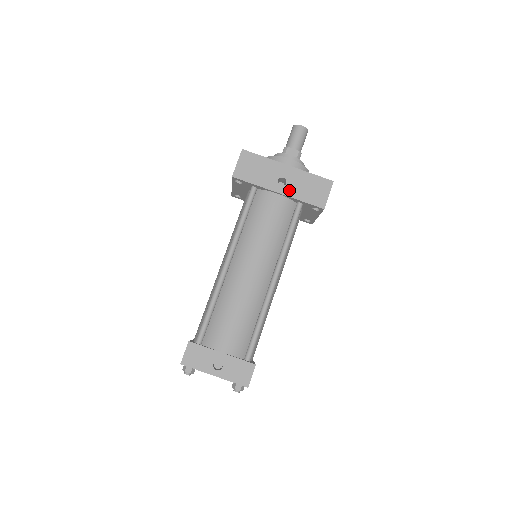
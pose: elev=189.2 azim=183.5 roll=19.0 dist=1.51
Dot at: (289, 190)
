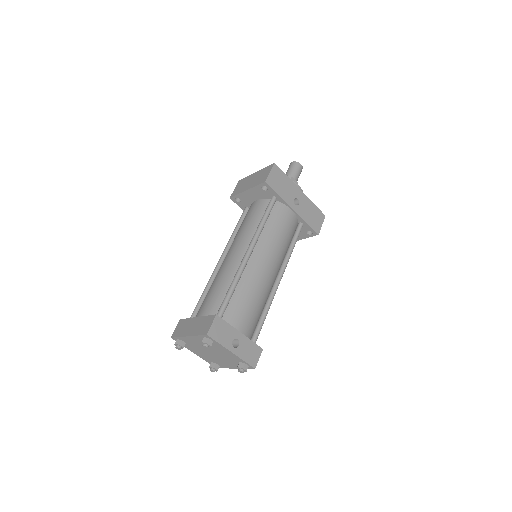
Dot at: (300, 210)
